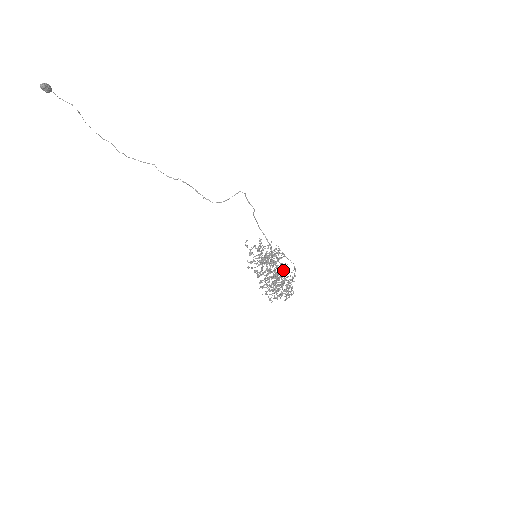
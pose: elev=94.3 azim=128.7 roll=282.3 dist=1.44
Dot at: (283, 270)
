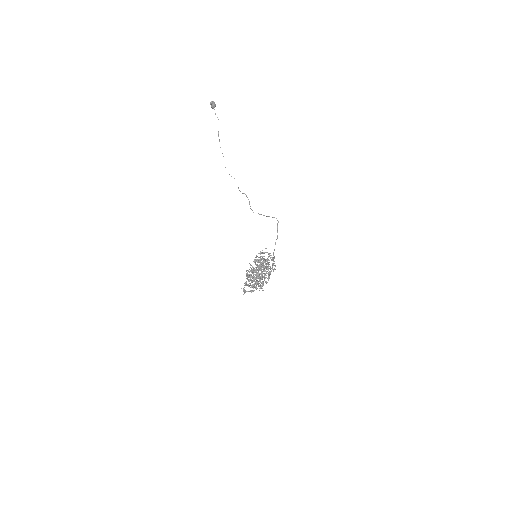
Dot at: (268, 278)
